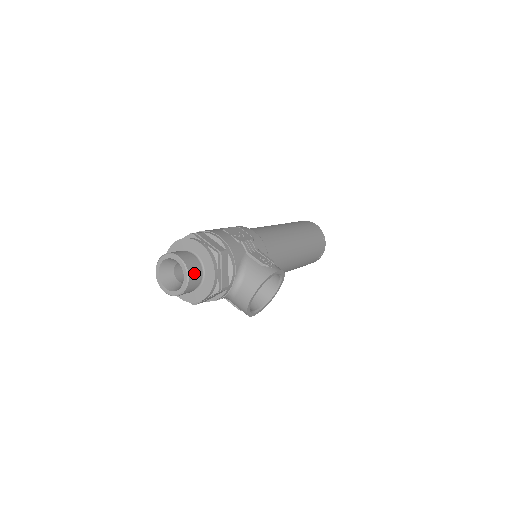
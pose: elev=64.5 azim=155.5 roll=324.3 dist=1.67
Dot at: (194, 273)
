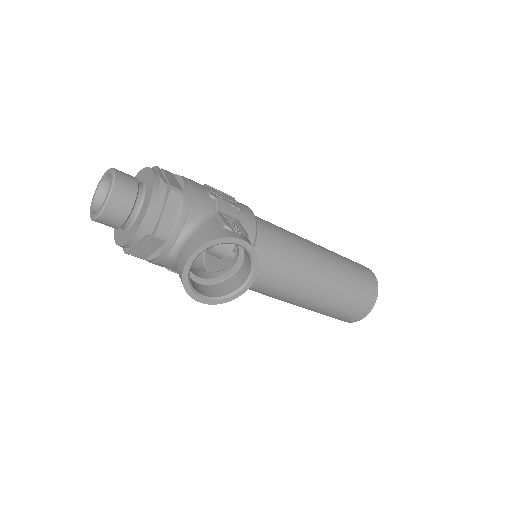
Dot at: (123, 194)
